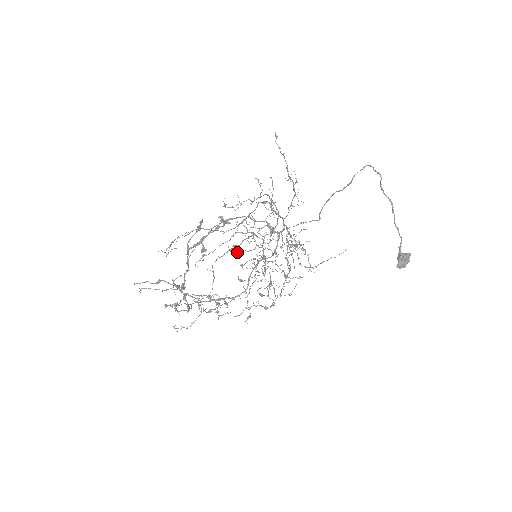
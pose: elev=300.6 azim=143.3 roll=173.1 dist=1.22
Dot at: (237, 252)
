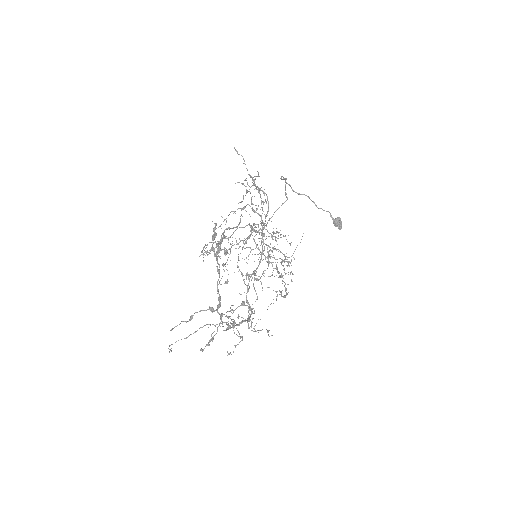
Dot at: occluded
